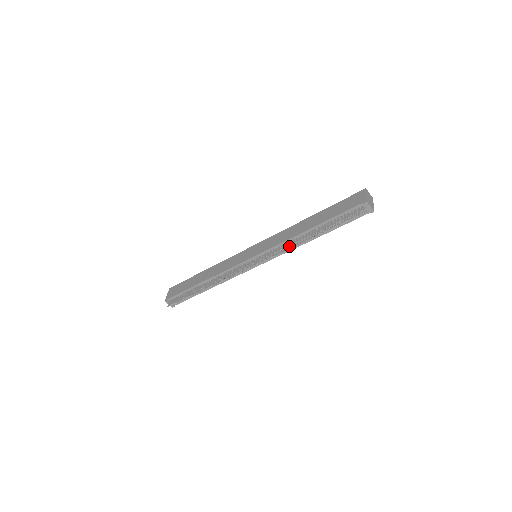
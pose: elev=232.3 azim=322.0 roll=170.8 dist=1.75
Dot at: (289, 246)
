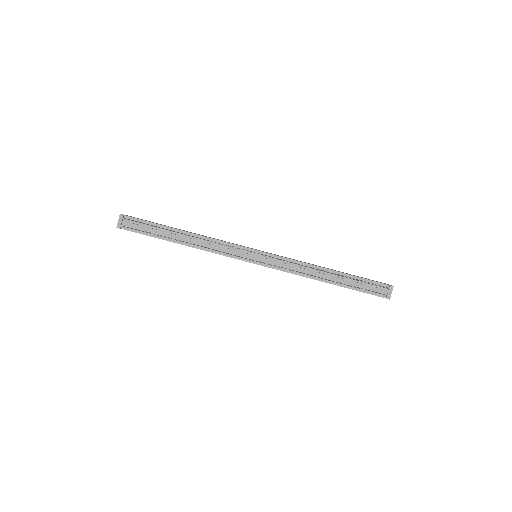
Dot at: (306, 266)
